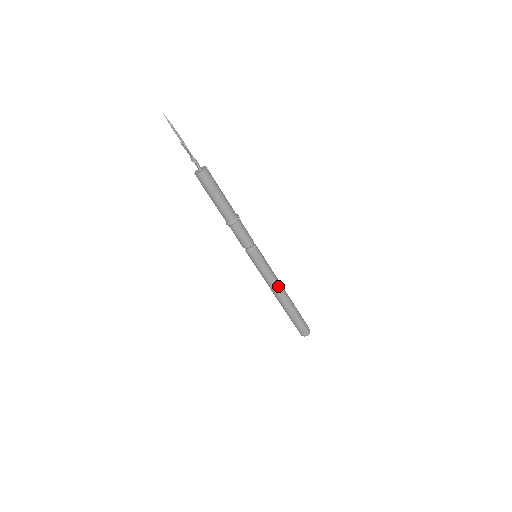
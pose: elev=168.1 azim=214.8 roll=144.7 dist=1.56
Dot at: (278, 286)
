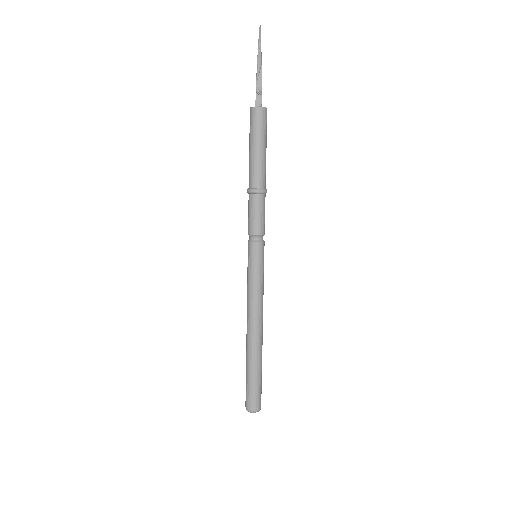
Dot at: occluded
